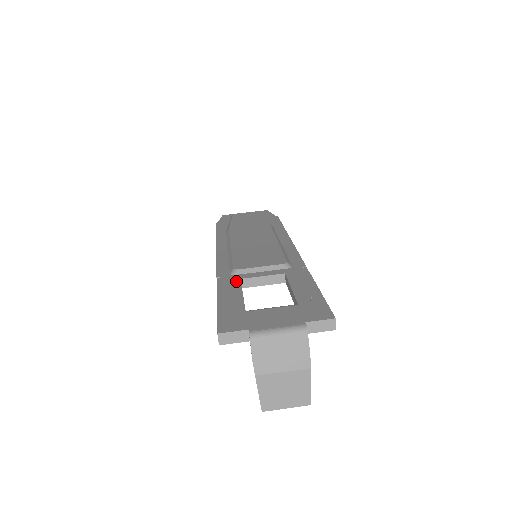
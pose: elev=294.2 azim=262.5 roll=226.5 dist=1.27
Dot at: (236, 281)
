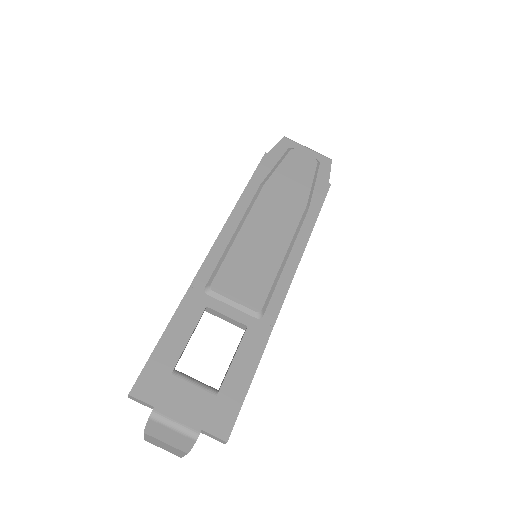
Dot at: (200, 309)
